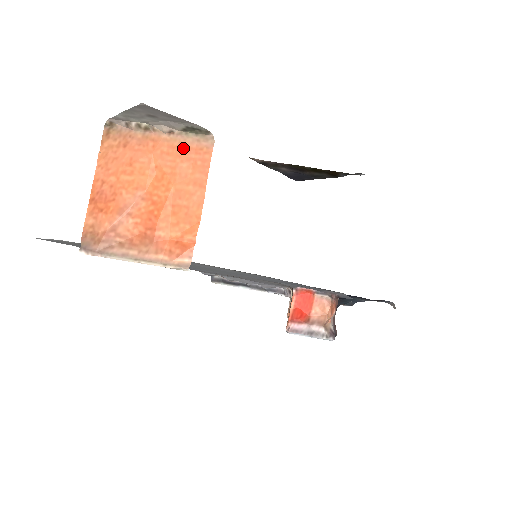
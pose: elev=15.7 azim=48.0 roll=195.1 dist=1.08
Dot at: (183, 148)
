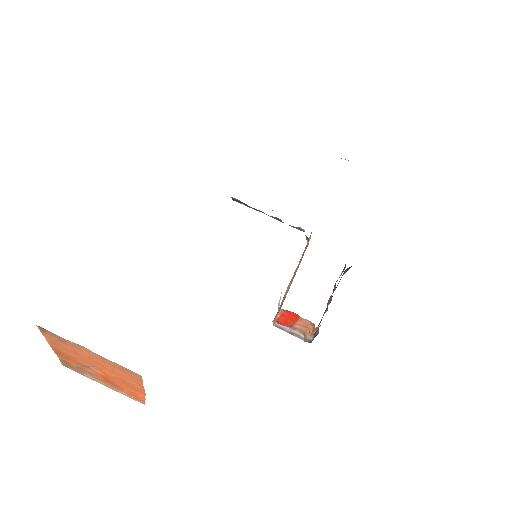
Dot at: (115, 366)
